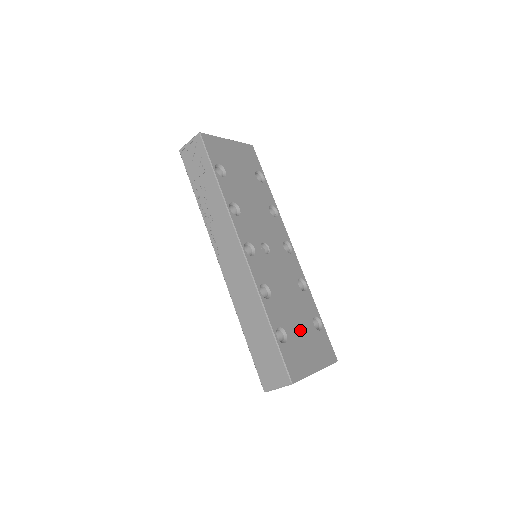
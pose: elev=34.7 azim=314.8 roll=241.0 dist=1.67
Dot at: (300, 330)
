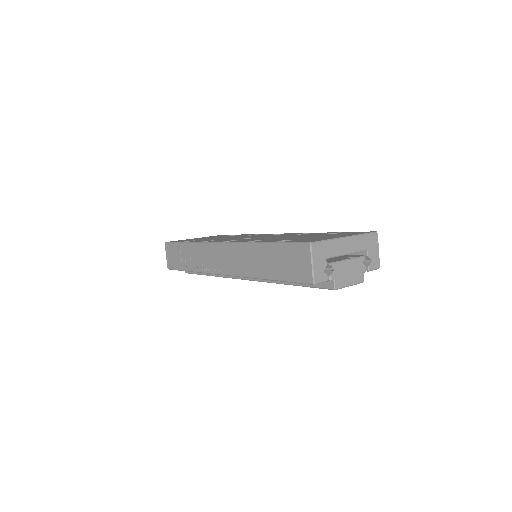
Dot at: occluded
